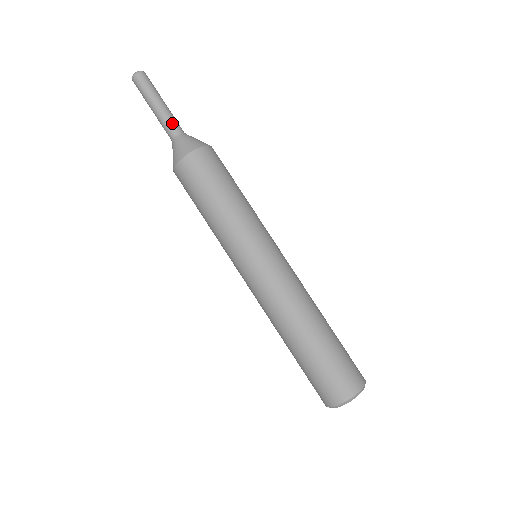
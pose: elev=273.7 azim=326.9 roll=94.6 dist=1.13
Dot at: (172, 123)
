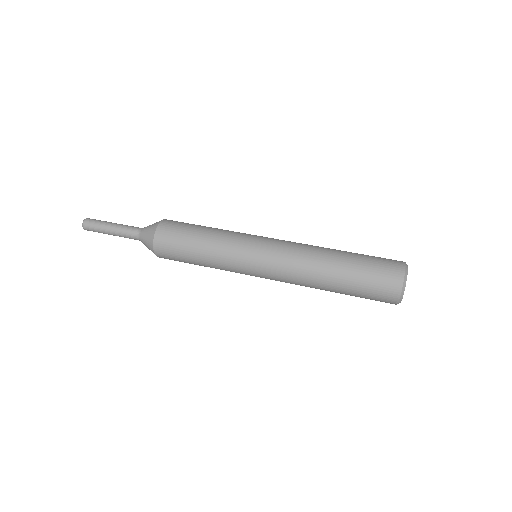
Dot at: (131, 227)
